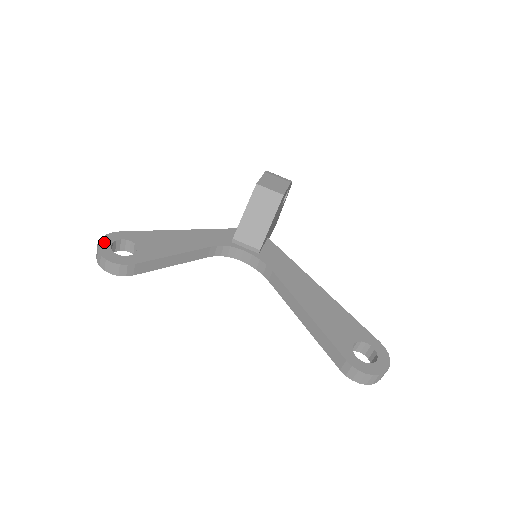
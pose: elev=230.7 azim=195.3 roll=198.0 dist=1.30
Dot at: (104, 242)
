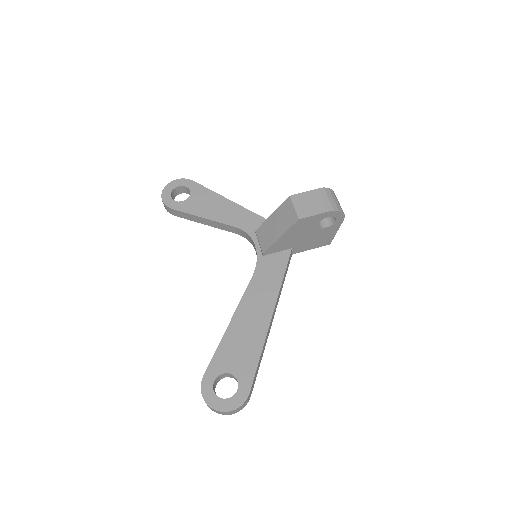
Dot at: (175, 183)
